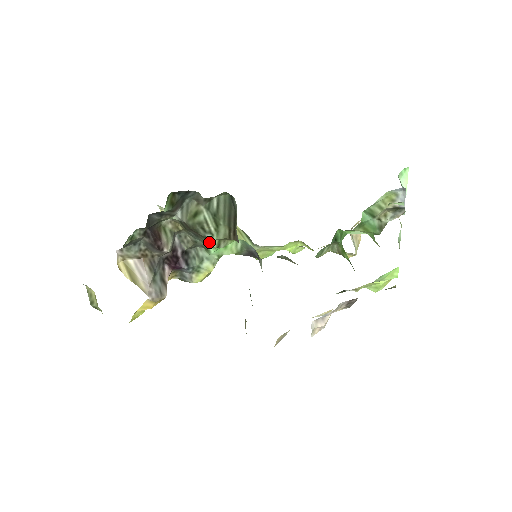
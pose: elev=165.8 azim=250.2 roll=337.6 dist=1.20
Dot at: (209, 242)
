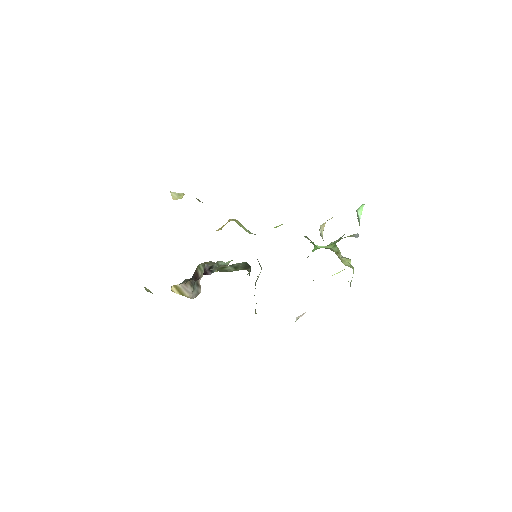
Dot at: occluded
